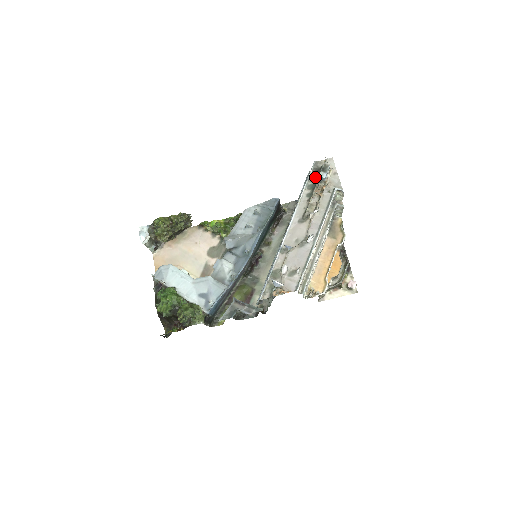
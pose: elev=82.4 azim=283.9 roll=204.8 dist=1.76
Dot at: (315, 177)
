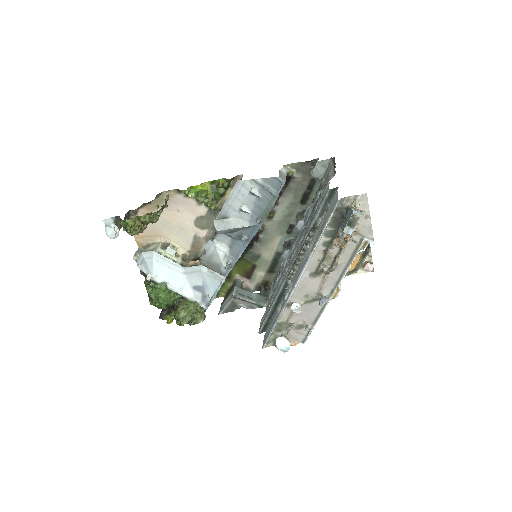
Dot at: (337, 221)
